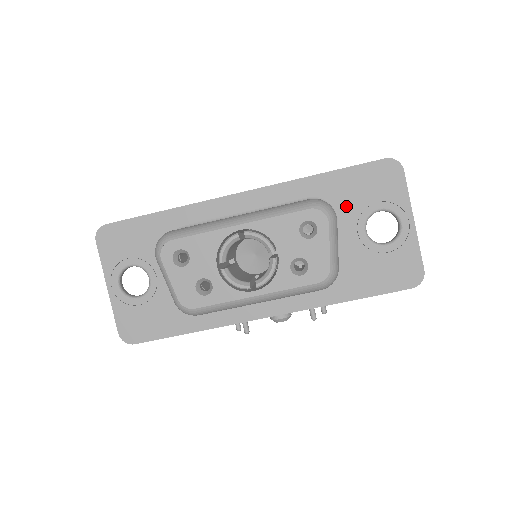
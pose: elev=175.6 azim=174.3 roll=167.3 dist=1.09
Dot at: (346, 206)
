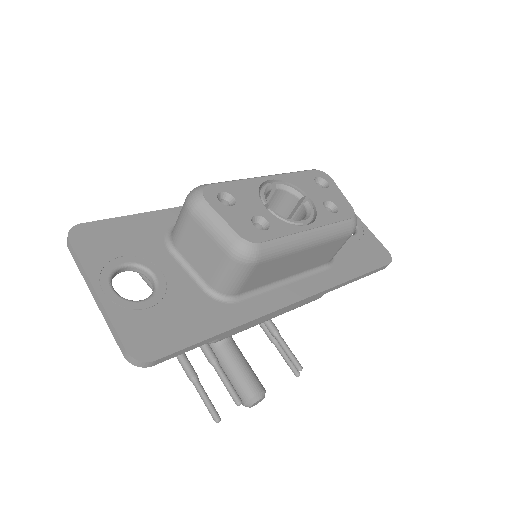
Dot at: occluded
